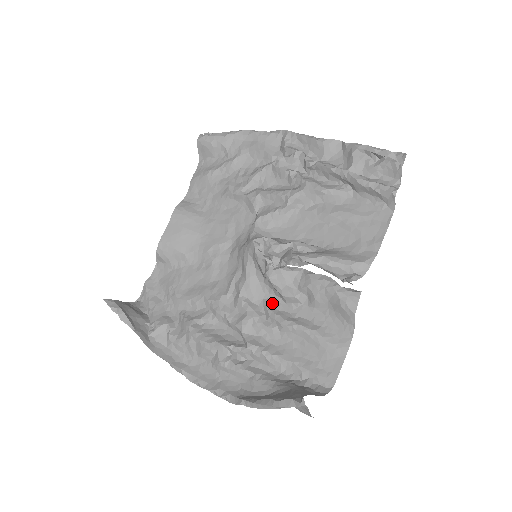
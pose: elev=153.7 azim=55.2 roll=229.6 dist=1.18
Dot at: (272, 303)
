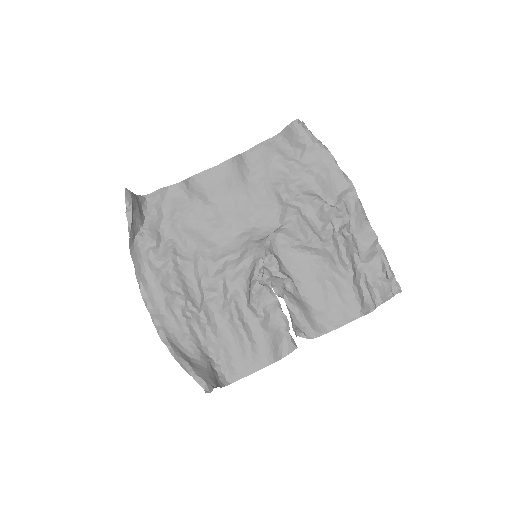
Dot at: (239, 298)
